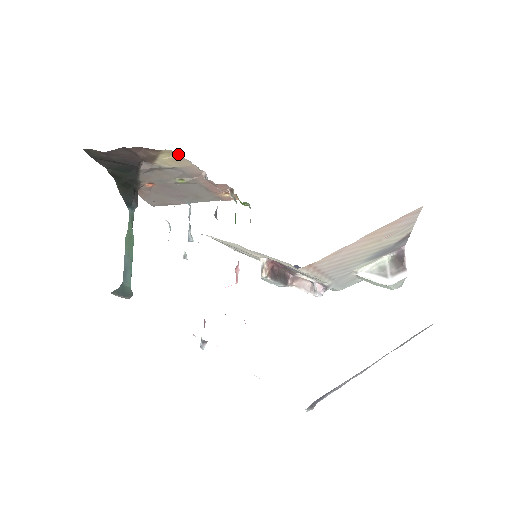
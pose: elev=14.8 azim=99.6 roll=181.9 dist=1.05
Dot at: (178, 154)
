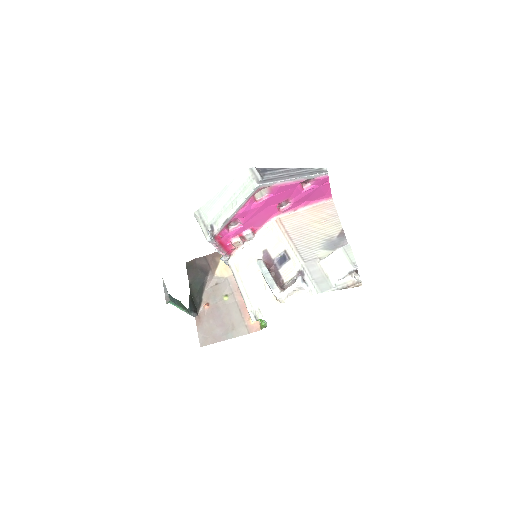
Dot at: occluded
